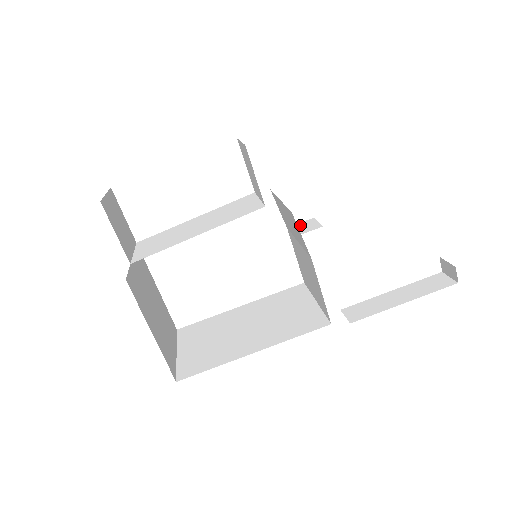
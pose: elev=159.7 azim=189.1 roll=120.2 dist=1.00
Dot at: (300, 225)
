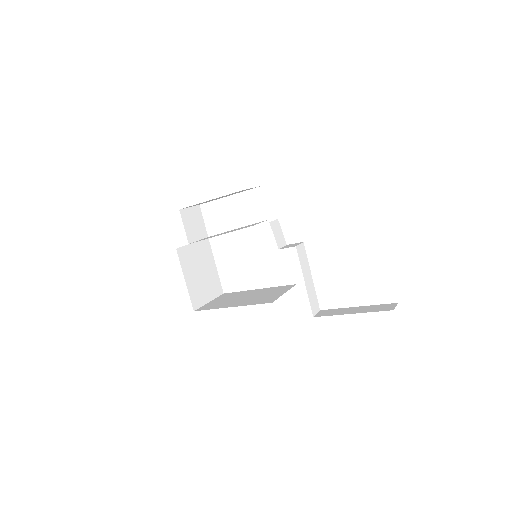
Dot at: (292, 244)
